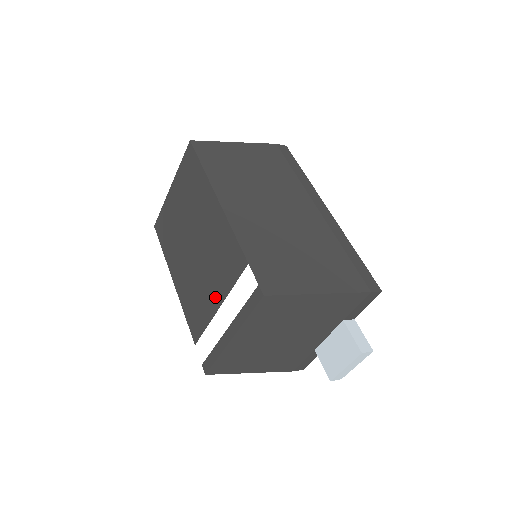
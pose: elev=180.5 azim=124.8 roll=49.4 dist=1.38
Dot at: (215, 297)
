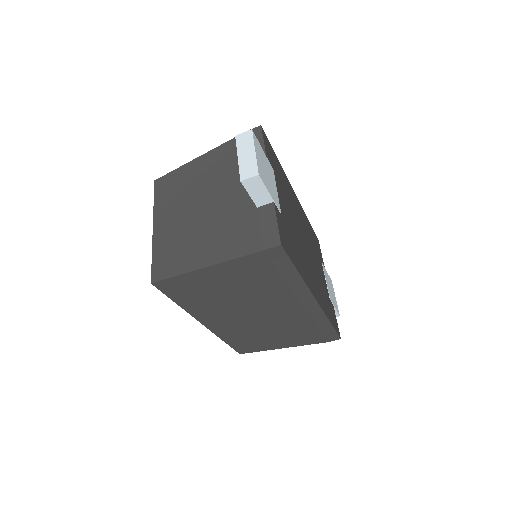
Dot at: occluded
